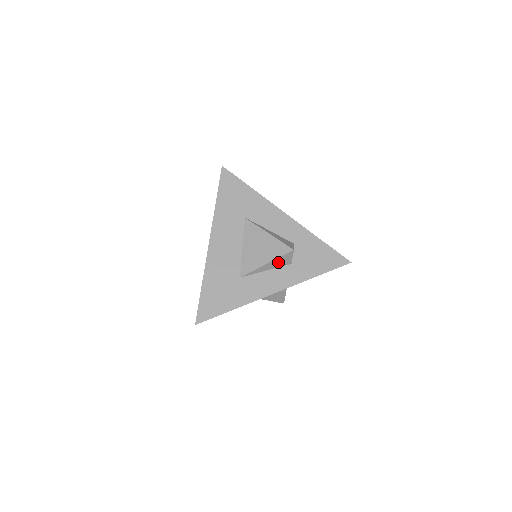
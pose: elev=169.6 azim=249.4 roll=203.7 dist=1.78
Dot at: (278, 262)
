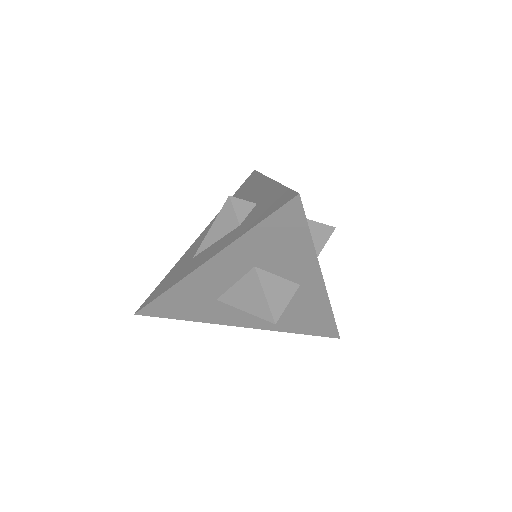
Dot at: (222, 224)
